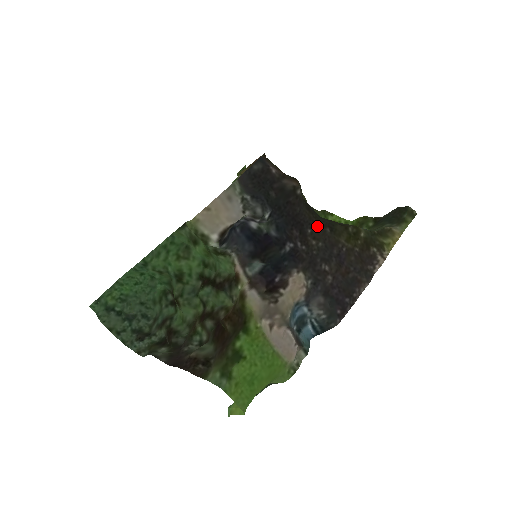
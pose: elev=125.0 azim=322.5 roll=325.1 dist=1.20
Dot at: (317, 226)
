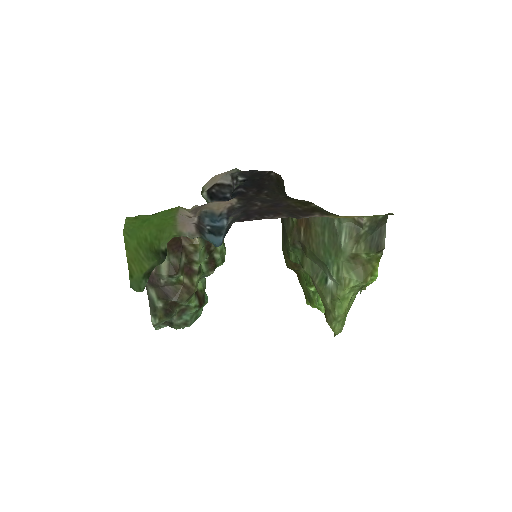
Dot at: (275, 192)
